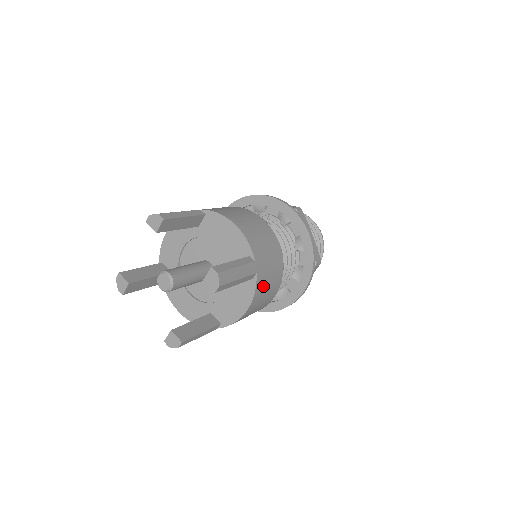
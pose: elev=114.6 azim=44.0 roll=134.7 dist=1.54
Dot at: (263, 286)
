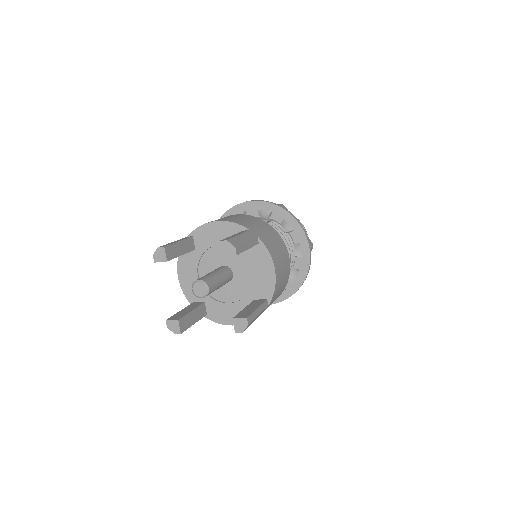
Dot at: occluded
